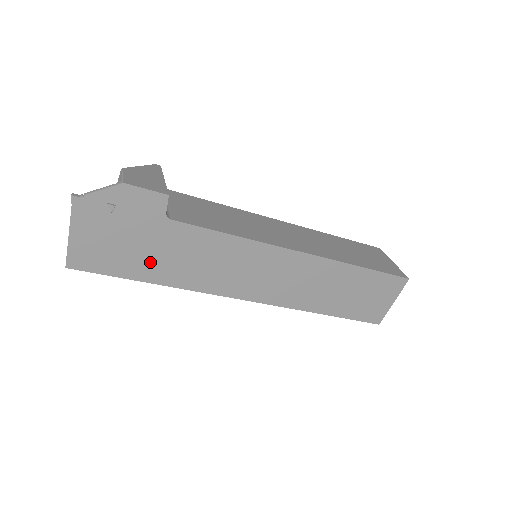
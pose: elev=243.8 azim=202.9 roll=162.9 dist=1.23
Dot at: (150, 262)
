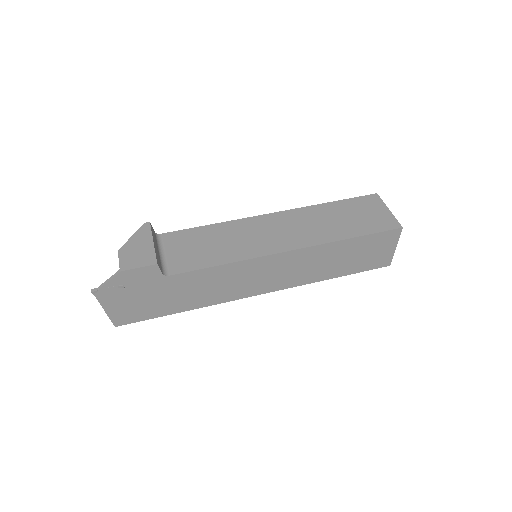
Dot at: (170, 303)
